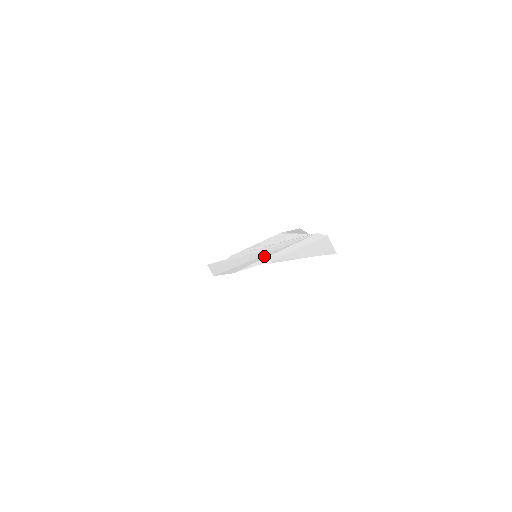
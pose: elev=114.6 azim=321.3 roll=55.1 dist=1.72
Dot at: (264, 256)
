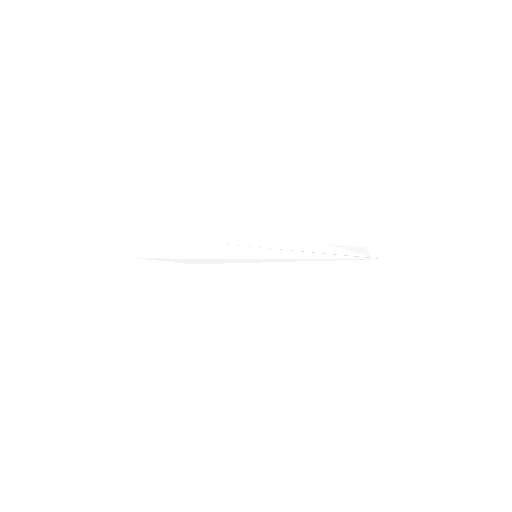
Dot at: (270, 260)
